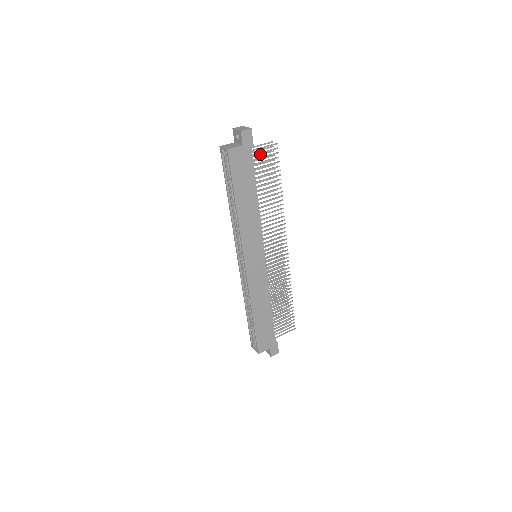
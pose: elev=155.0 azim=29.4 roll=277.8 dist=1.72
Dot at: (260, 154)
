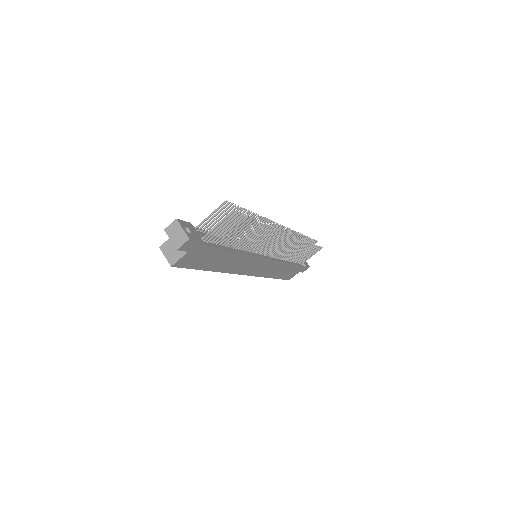
Dot at: (216, 218)
